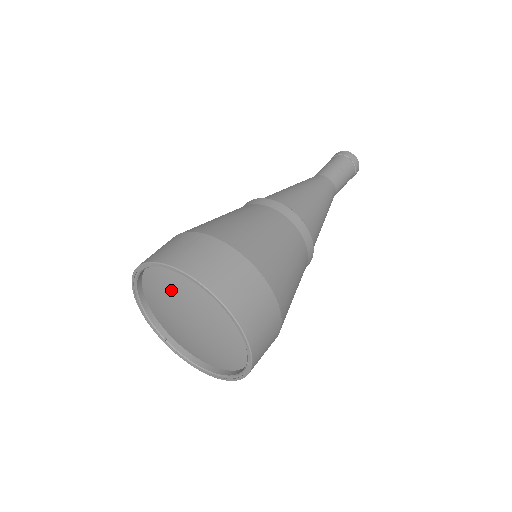
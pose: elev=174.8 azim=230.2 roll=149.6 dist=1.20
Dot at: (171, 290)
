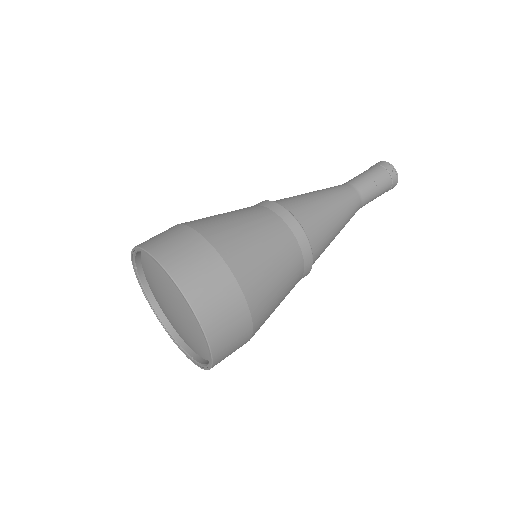
Dot at: (152, 286)
